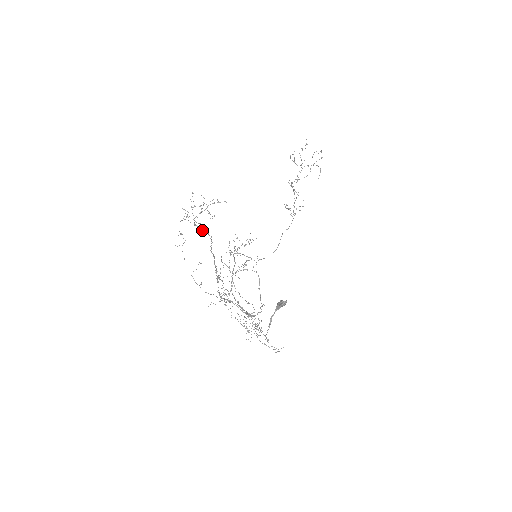
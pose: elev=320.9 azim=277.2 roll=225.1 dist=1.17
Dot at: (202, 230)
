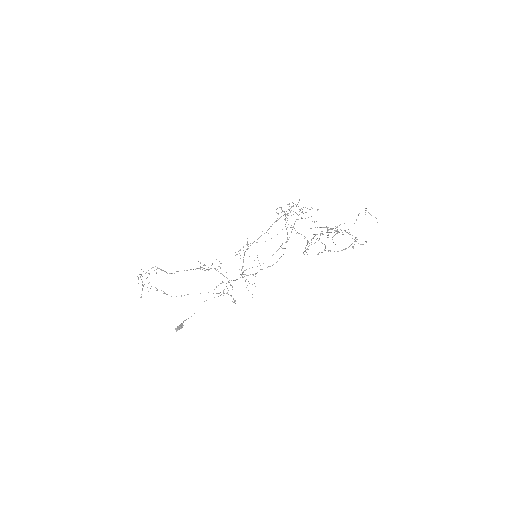
Dot at: (164, 271)
